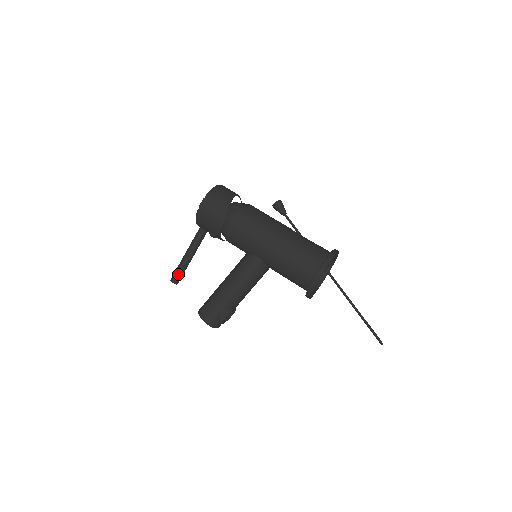
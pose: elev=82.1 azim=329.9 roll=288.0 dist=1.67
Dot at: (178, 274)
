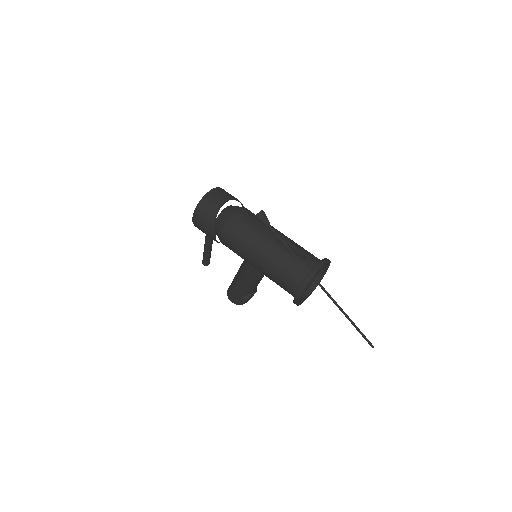
Dot at: (205, 260)
